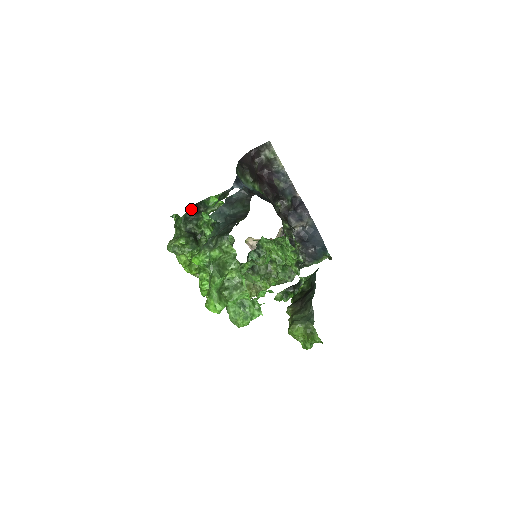
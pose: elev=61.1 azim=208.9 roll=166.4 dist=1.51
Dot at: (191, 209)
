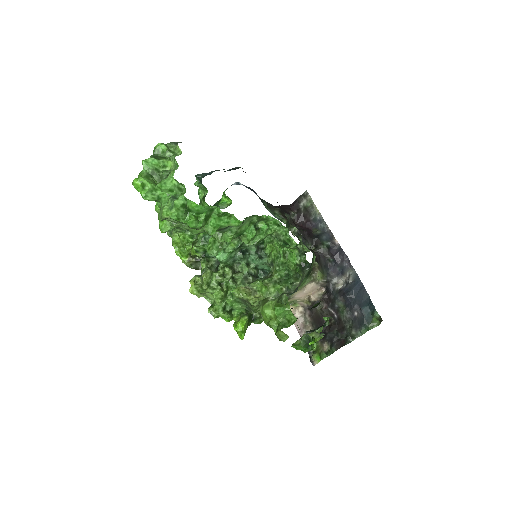
Dot at: occluded
